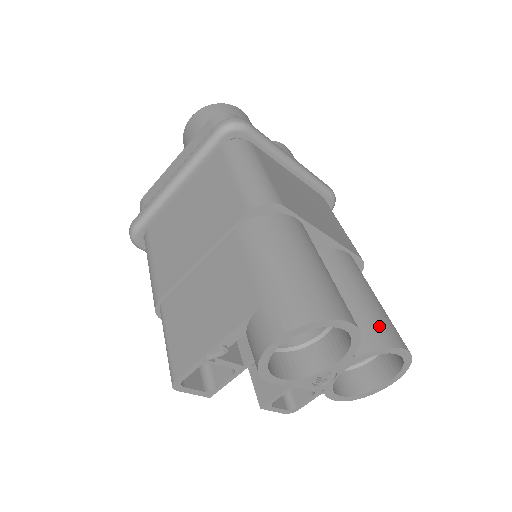
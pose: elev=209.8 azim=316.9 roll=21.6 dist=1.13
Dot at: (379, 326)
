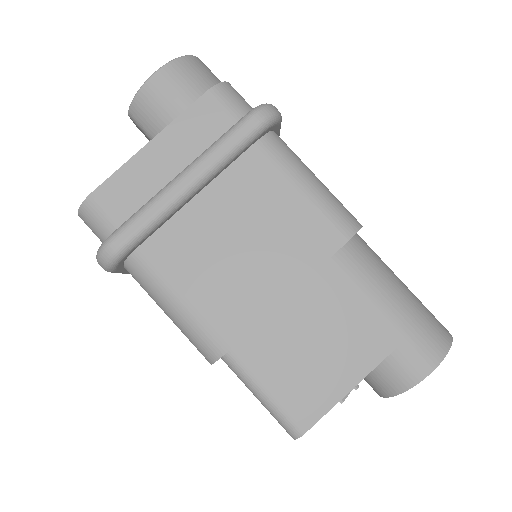
Dot at: occluded
